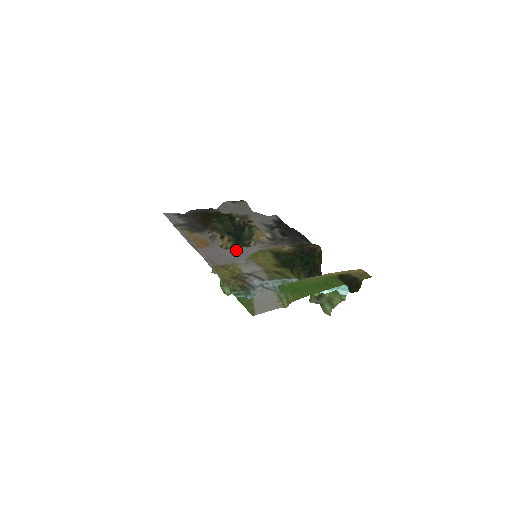
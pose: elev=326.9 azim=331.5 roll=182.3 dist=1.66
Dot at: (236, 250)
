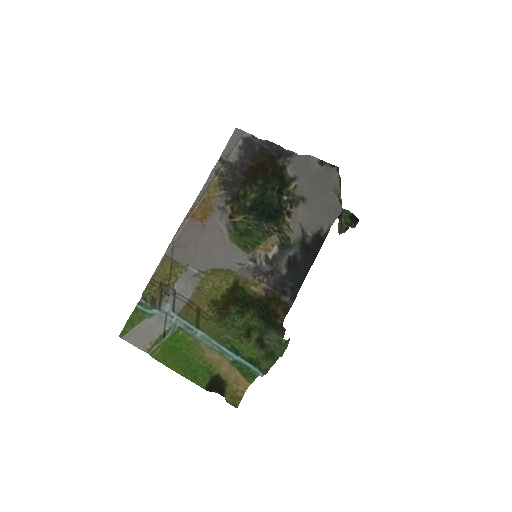
Dot at: (218, 247)
